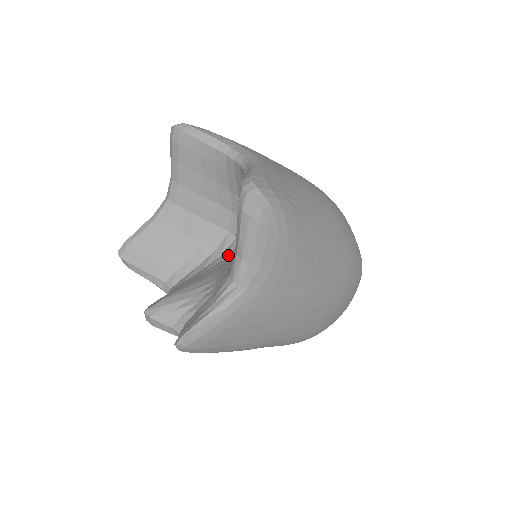
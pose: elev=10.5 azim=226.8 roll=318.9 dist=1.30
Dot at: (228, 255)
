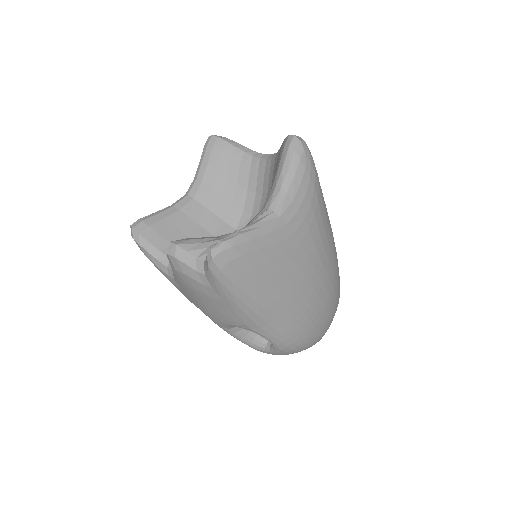
Dot at: occluded
